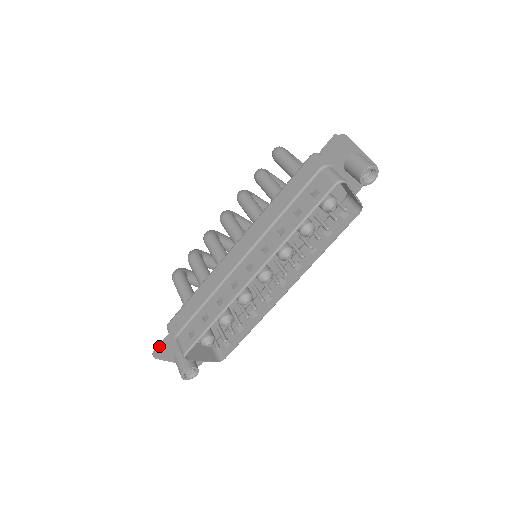
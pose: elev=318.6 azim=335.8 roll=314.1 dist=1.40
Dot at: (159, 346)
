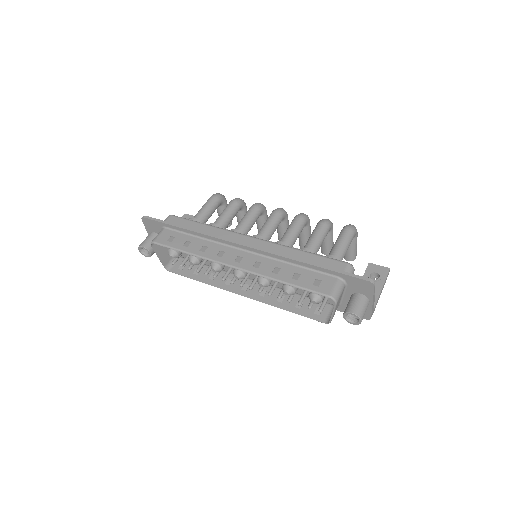
Dot at: (151, 218)
